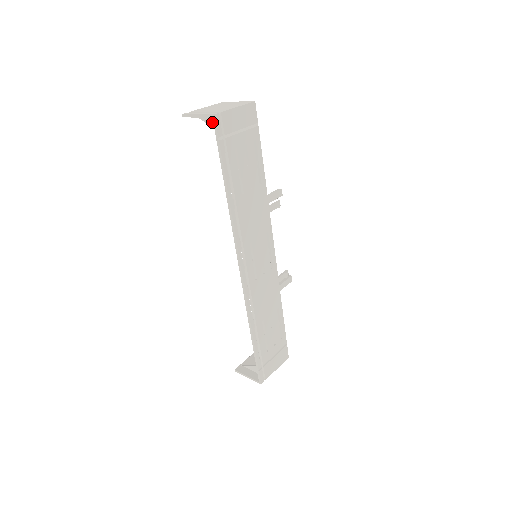
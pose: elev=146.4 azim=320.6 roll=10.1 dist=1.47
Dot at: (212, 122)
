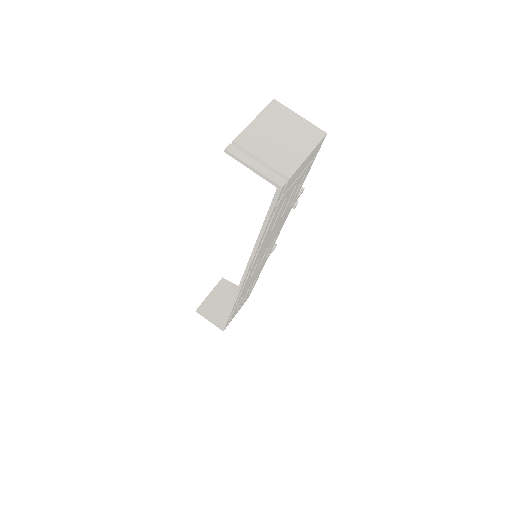
Dot at: occluded
